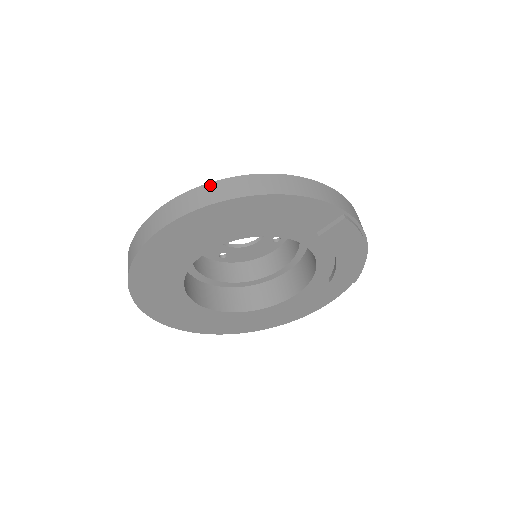
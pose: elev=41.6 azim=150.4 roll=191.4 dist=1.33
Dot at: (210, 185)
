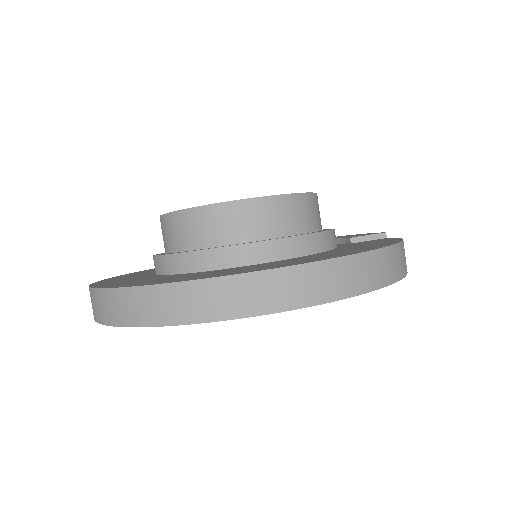
Dot at: (364, 257)
